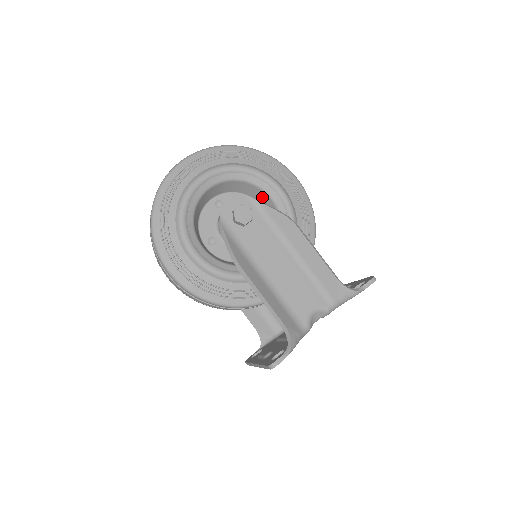
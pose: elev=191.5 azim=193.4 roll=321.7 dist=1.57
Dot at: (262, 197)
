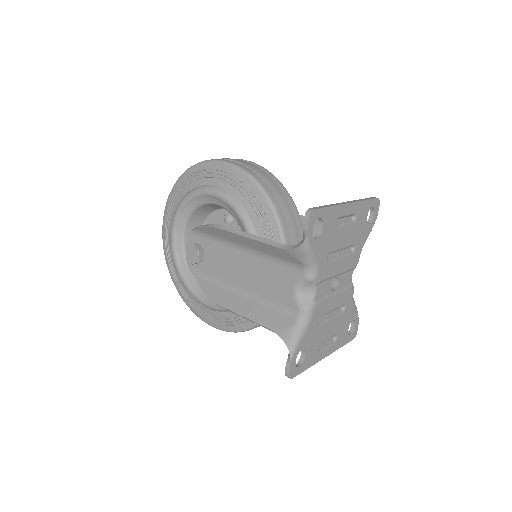
Dot at: (216, 206)
